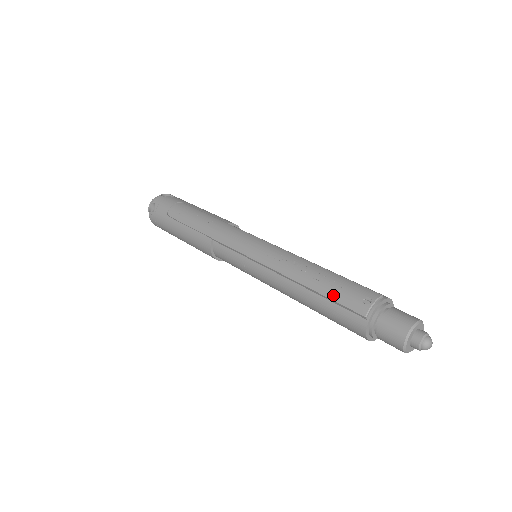
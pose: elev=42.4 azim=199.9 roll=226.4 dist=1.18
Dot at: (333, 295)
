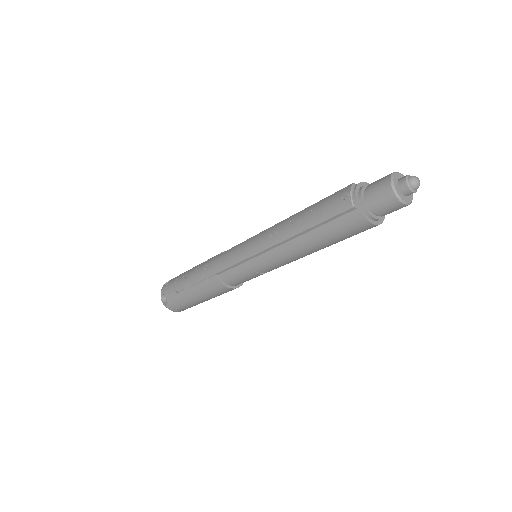
Dot at: (321, 218)
